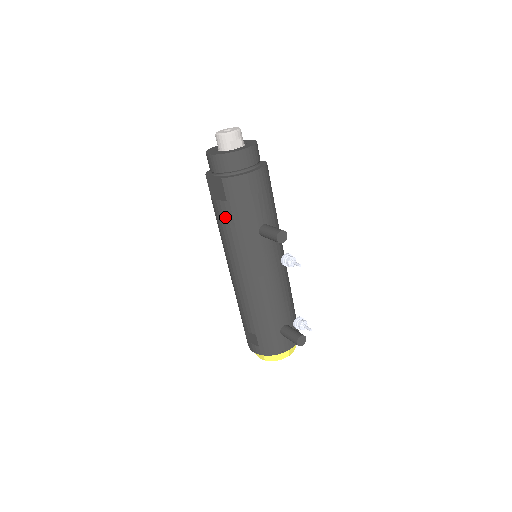
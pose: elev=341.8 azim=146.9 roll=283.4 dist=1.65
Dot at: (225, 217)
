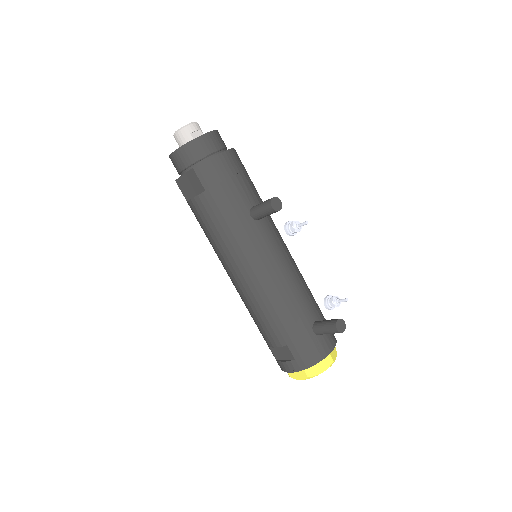
Dot at: (209, 212)
